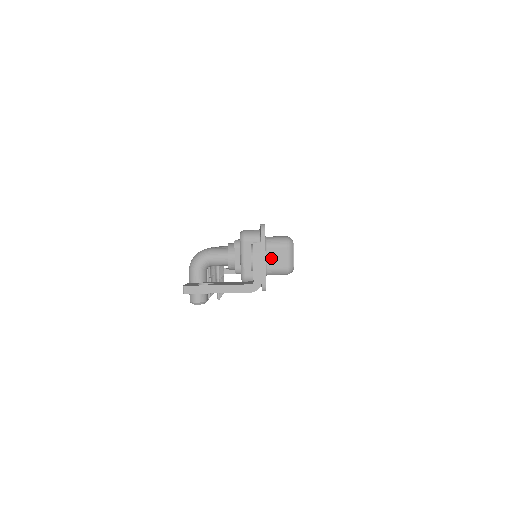
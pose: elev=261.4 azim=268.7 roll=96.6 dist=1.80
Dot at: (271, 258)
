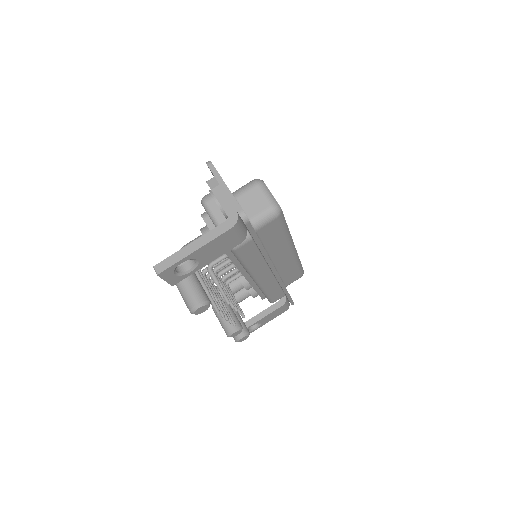
Dot at: (247, 206)
